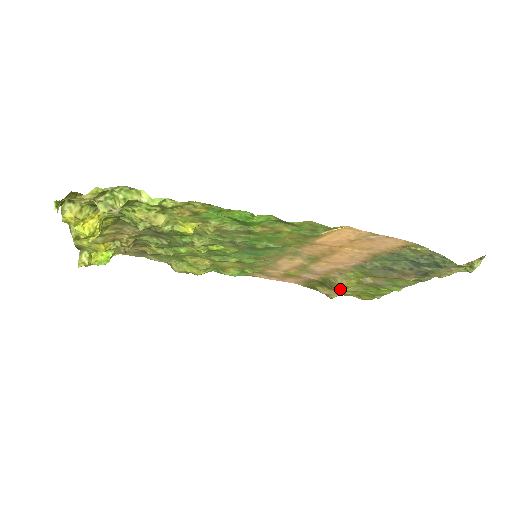
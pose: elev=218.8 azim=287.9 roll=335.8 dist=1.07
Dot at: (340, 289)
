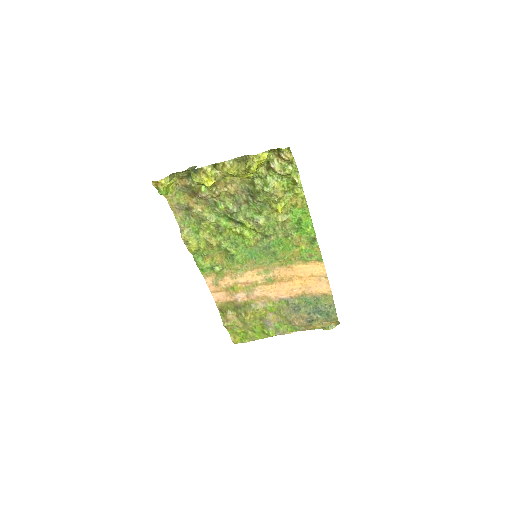
Dot at: (248, 316)
